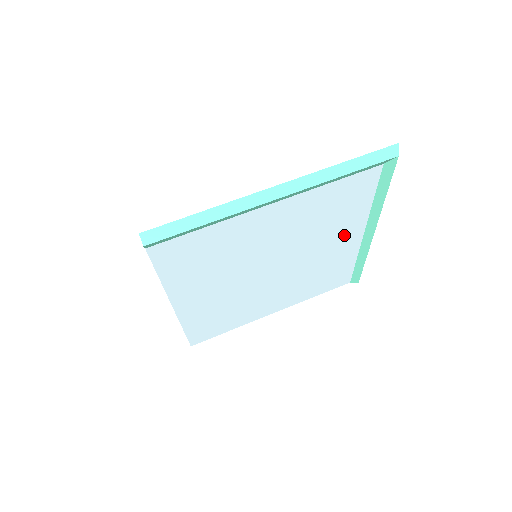
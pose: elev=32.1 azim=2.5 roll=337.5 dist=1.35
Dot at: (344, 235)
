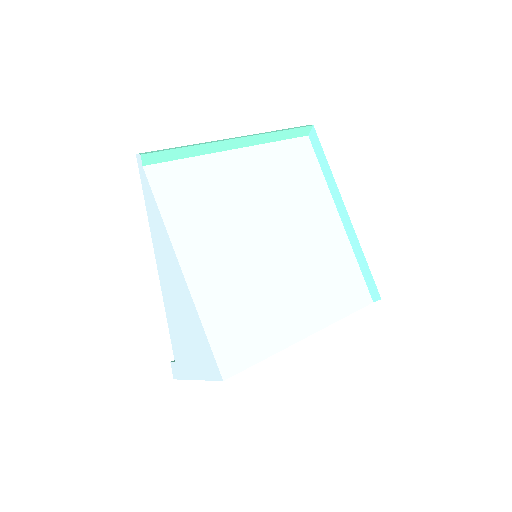
Dot at: (321, 213)
